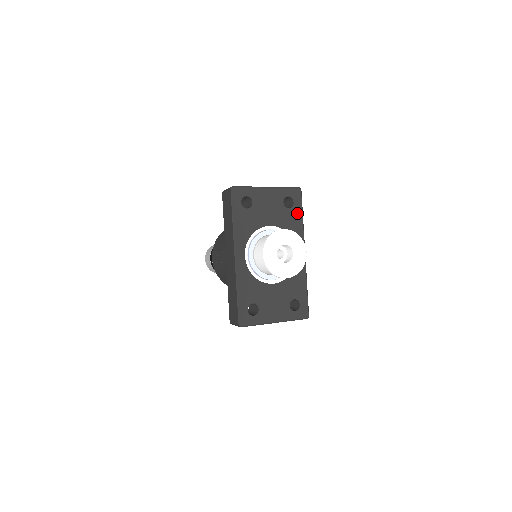
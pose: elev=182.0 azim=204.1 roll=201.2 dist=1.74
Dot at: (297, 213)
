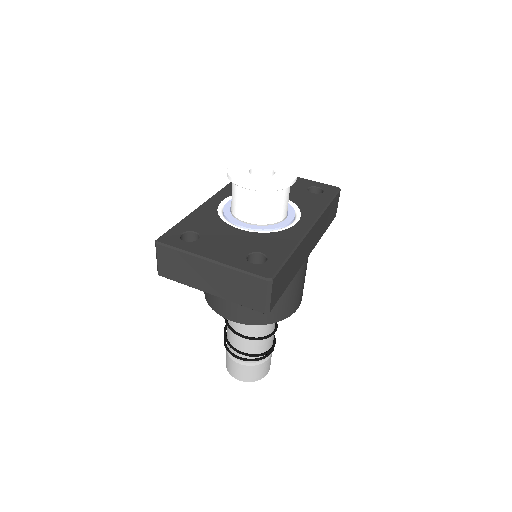
Dot at: (322, 199)
